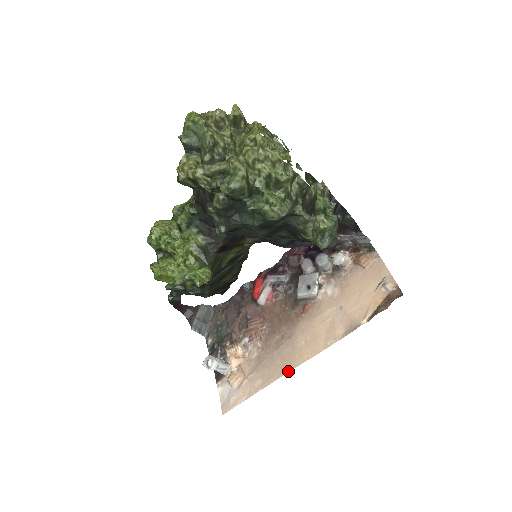
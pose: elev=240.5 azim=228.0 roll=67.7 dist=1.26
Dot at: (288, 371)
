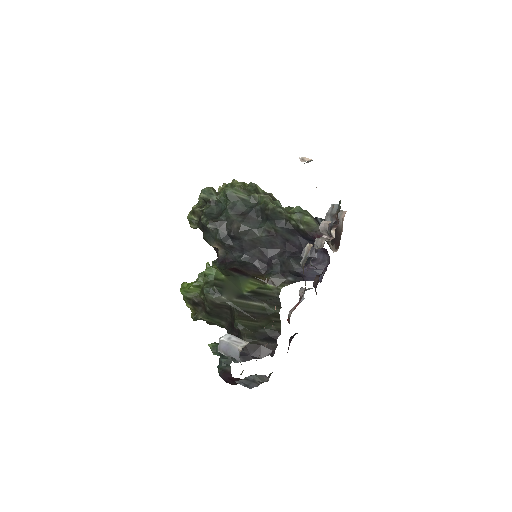
Dot at: occluded
